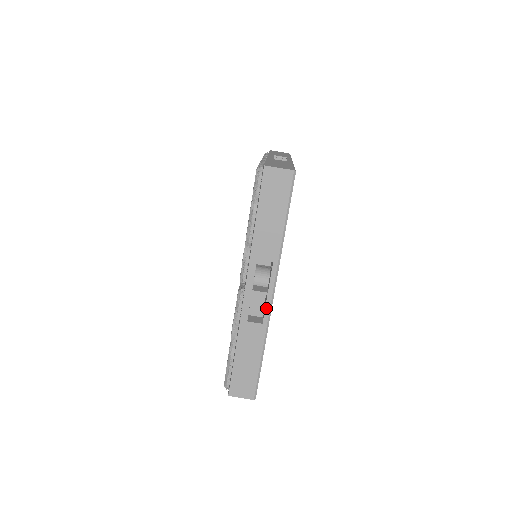
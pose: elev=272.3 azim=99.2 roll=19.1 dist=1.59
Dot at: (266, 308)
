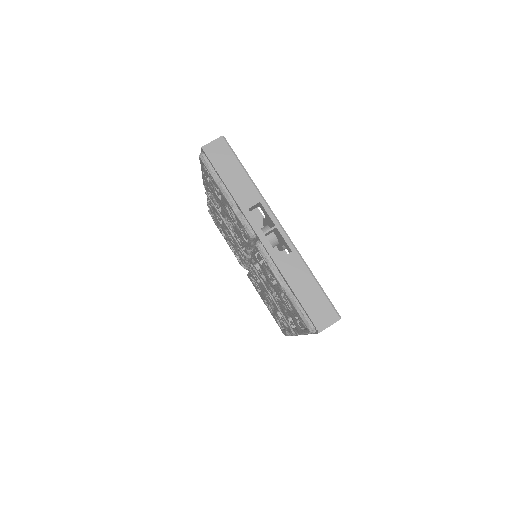
Dot at: (284, 238)
